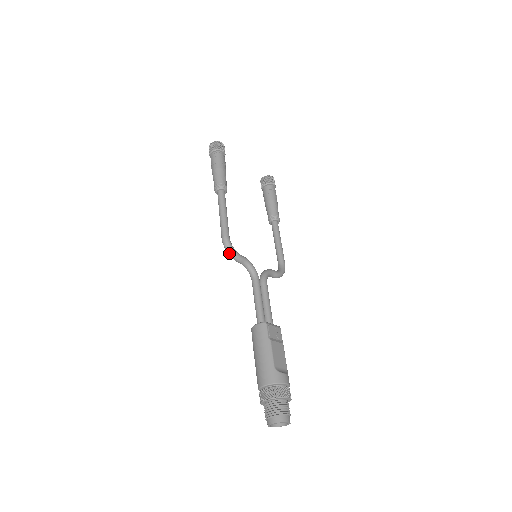
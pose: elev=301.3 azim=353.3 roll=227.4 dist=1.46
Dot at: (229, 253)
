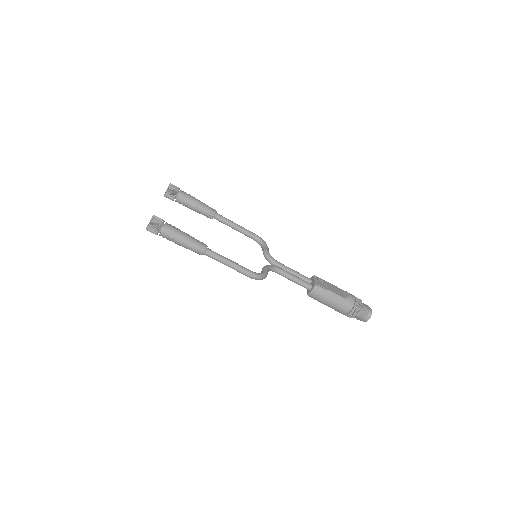
Dot at: occluded
